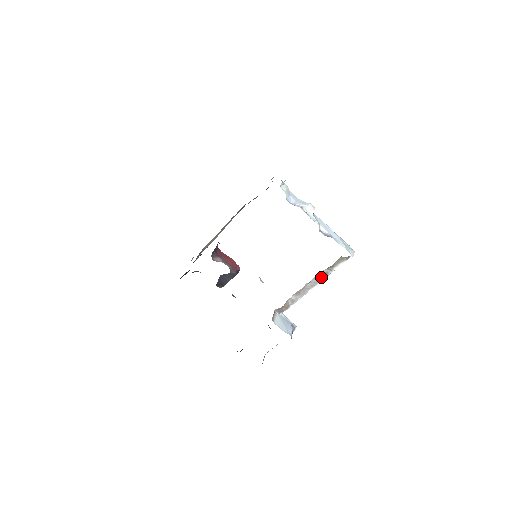
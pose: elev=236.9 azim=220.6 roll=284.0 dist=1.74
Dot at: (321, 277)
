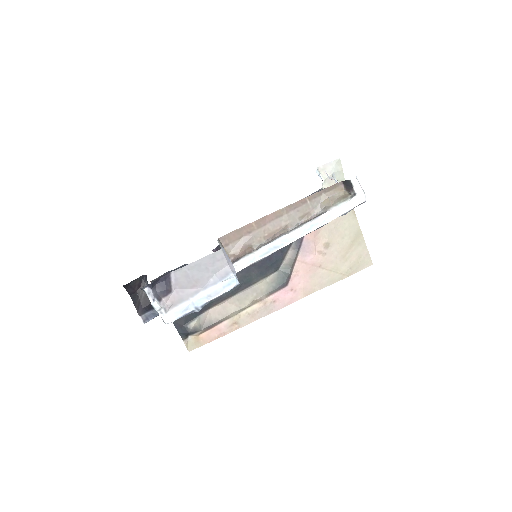
Dot at: (311, 220)
